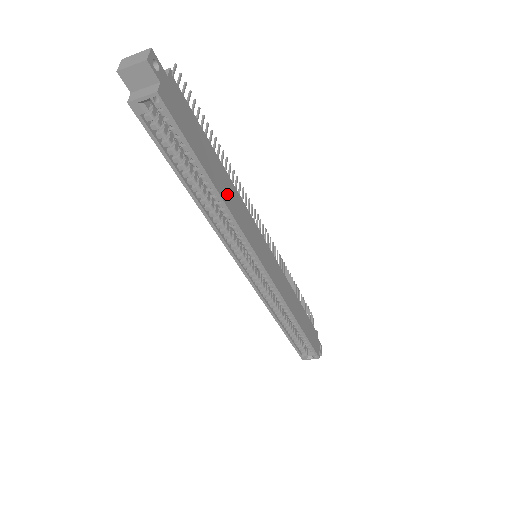
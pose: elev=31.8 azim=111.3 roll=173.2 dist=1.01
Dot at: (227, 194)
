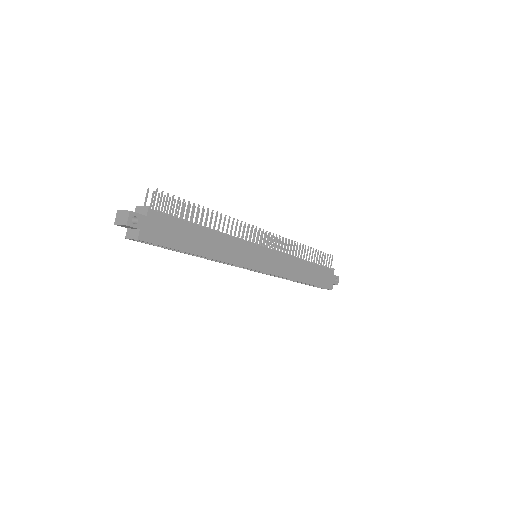
Dot at: (213, 249)
